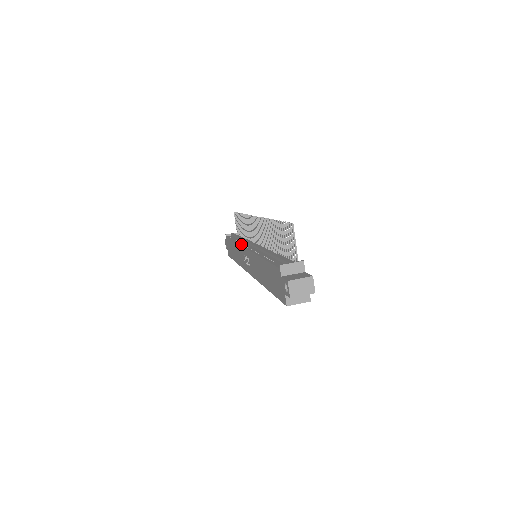
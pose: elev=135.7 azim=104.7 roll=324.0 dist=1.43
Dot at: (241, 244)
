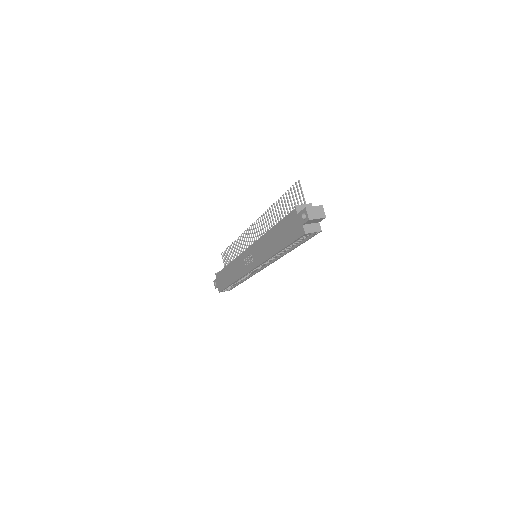
Dot at: (240, 255)
